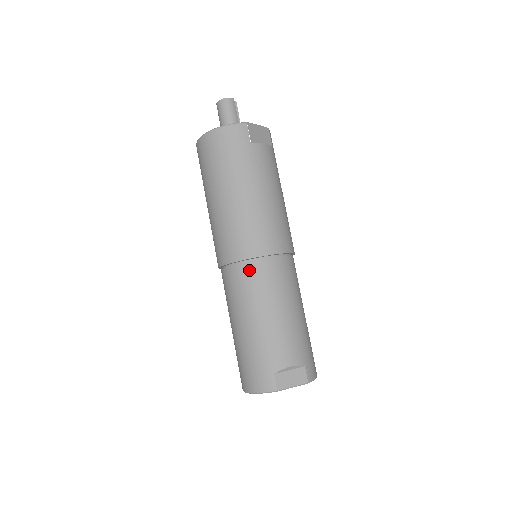
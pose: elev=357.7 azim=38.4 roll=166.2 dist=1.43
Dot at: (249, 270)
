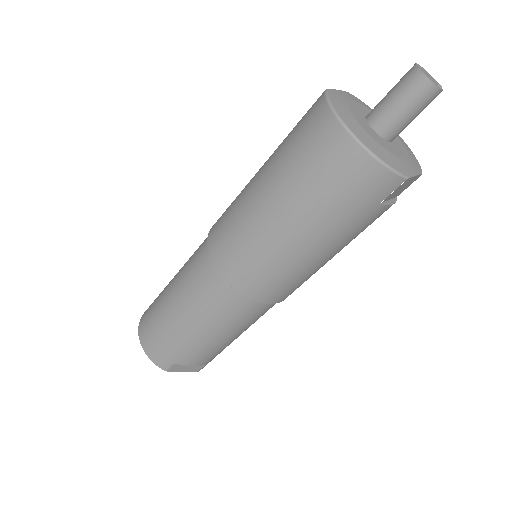
Dot at: (232, 299)
